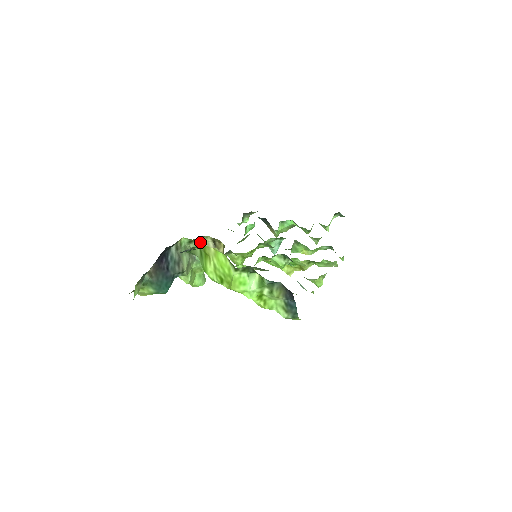
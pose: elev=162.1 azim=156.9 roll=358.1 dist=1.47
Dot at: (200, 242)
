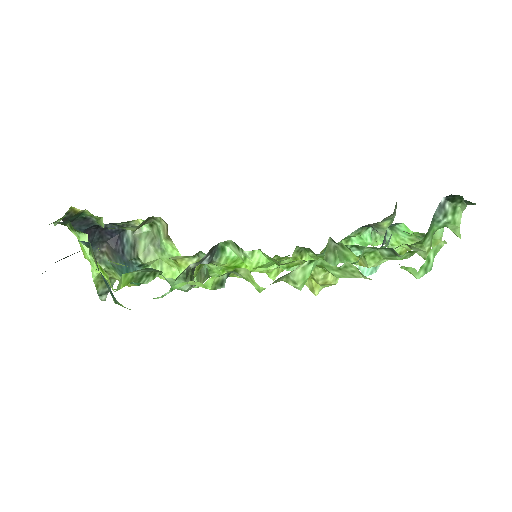
Dot at: (160, 226)
